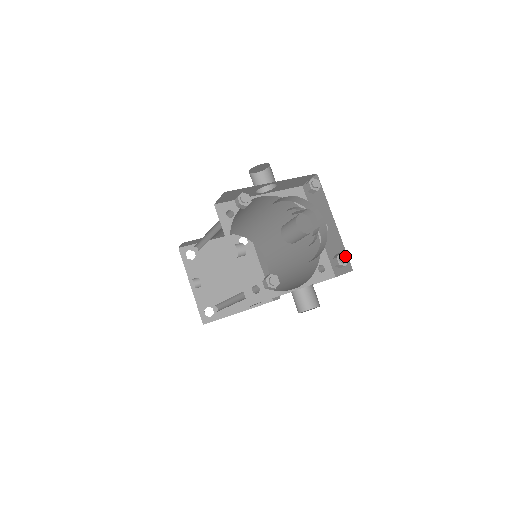
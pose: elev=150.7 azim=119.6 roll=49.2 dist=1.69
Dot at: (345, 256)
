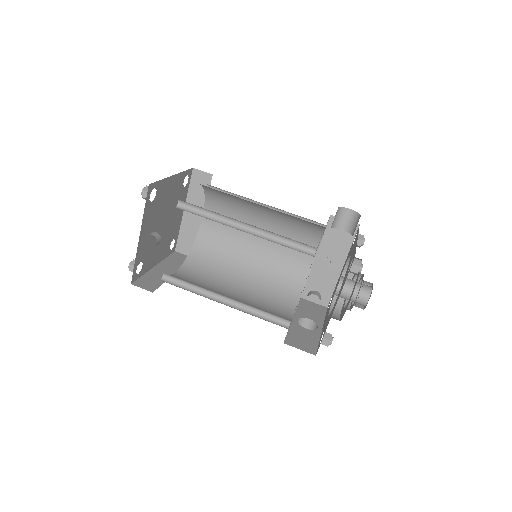
Dot at: occluded
